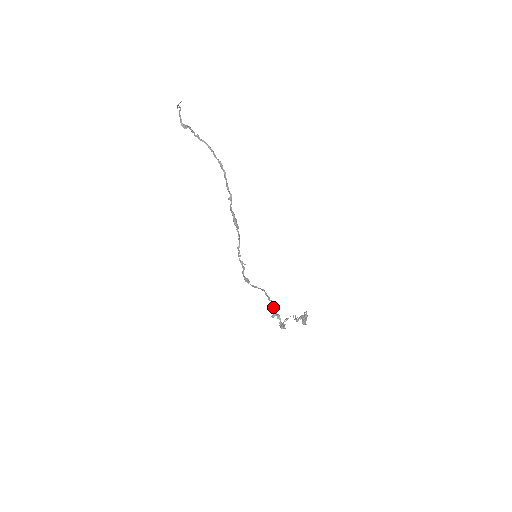
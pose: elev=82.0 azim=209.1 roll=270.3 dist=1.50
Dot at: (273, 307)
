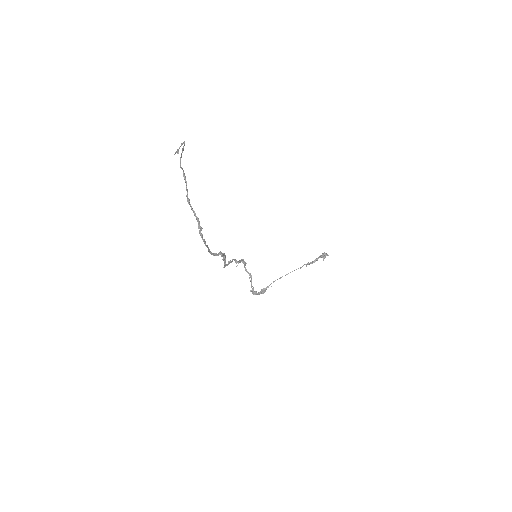
Dot at: (251, 291)
